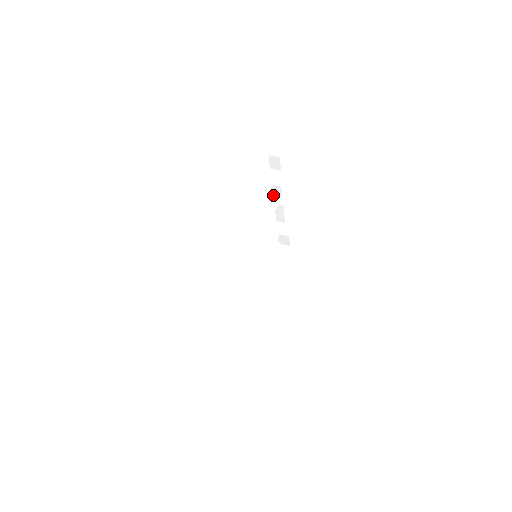
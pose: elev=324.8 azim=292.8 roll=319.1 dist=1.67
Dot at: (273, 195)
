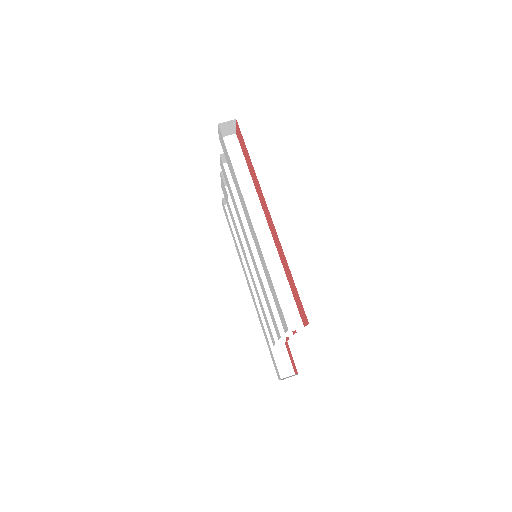
Dot at: (220, 164)
